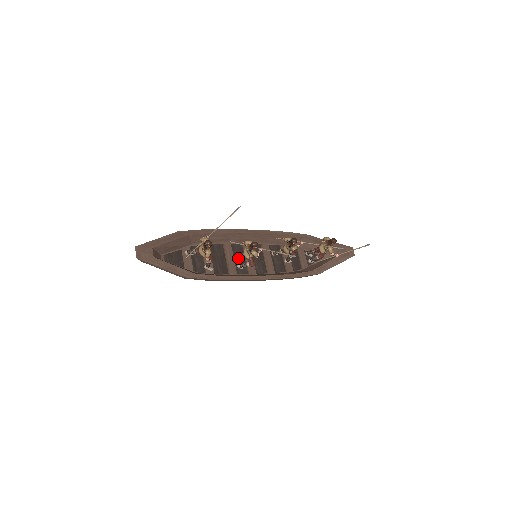
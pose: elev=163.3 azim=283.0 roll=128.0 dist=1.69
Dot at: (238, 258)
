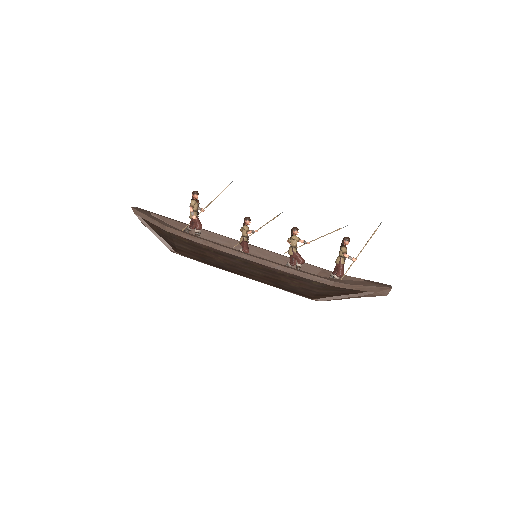
Dot at: occluded
